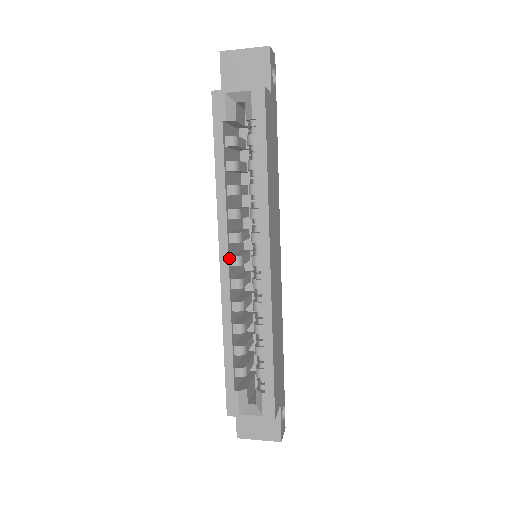
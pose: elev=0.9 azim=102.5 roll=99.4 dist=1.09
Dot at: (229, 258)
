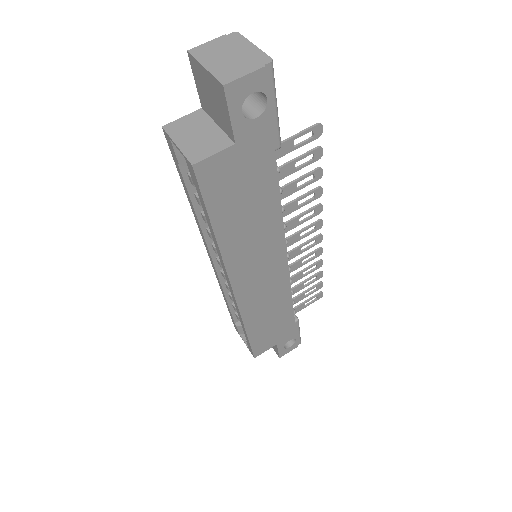
Dot at: (215, 259)
